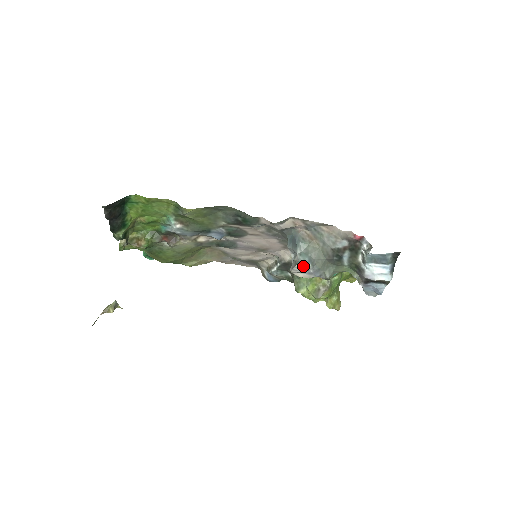
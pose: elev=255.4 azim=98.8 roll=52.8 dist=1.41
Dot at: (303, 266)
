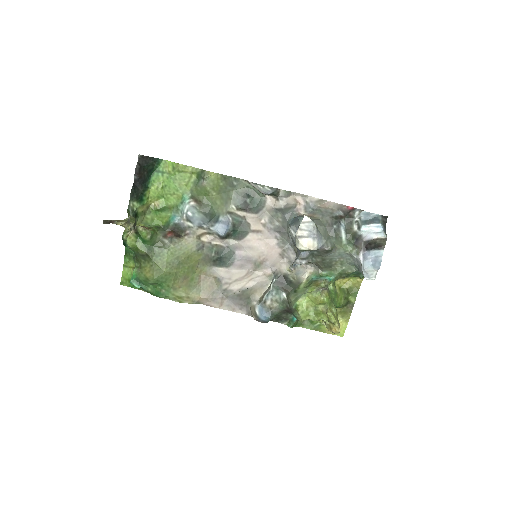
Dot at: (310, 218)
